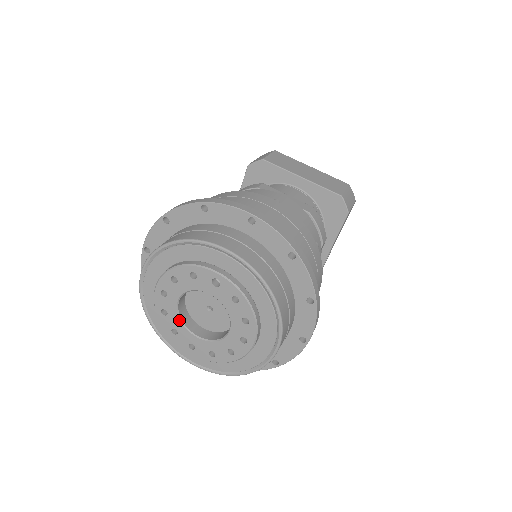
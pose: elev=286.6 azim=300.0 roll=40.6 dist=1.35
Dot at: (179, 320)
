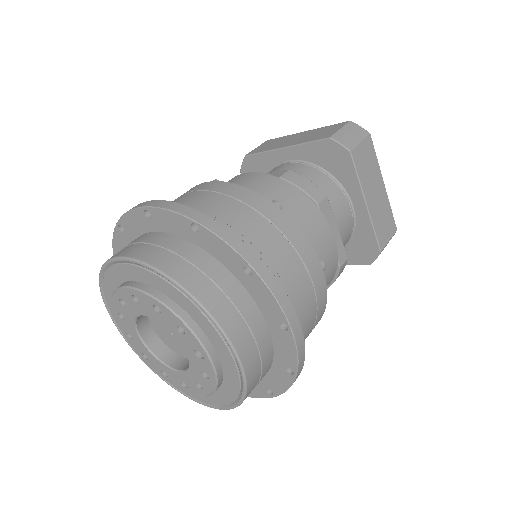
Dot at: (134, 320)
